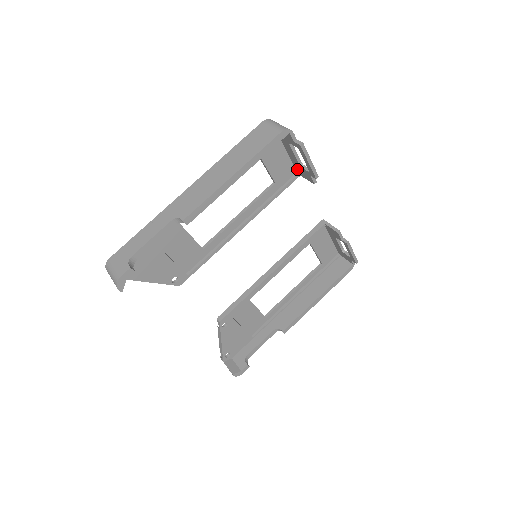
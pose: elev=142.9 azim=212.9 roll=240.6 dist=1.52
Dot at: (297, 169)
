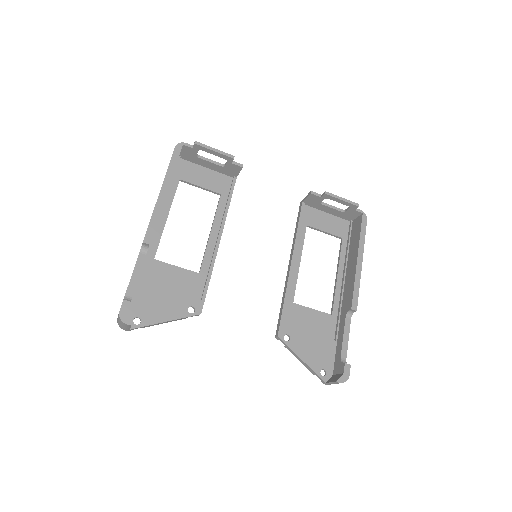
Dot at: (229, 174)
